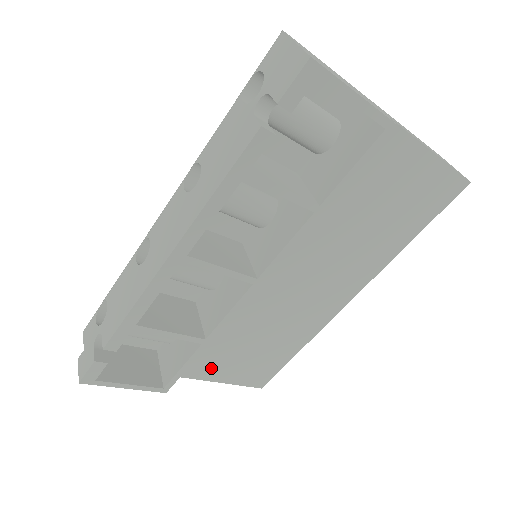
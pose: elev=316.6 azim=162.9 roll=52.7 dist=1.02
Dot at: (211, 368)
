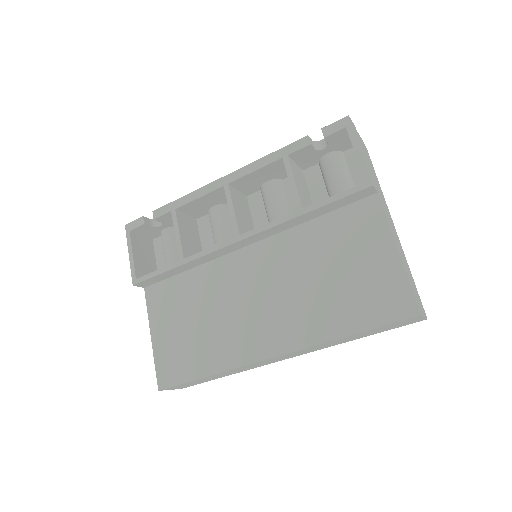
Dot at: (162, 317)
